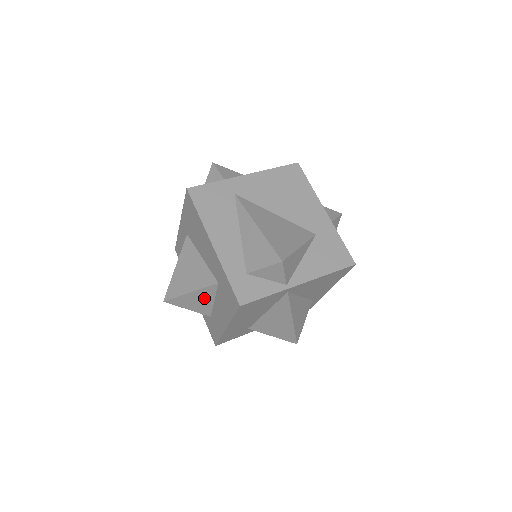
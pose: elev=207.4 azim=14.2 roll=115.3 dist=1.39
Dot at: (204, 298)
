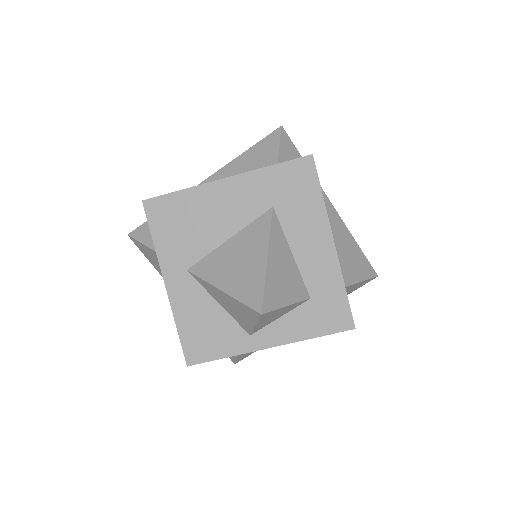
Dot at: (283, 256)
